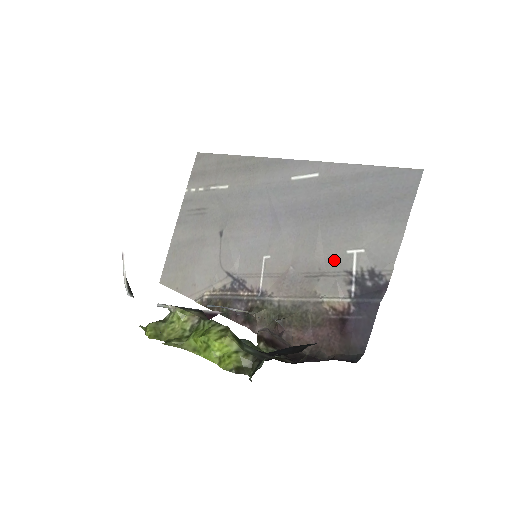
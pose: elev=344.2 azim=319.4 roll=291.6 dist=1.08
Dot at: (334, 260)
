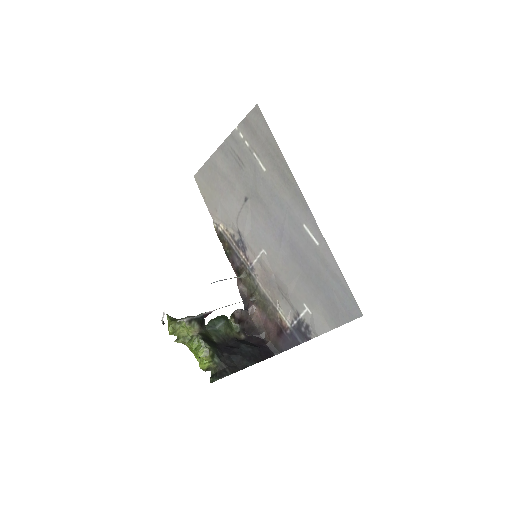
Dot at: (296, 299)
